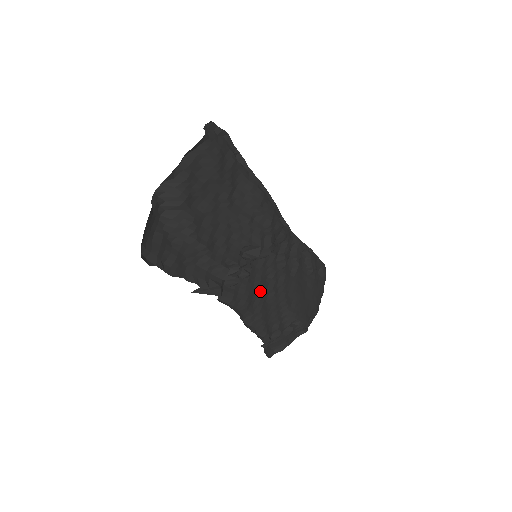
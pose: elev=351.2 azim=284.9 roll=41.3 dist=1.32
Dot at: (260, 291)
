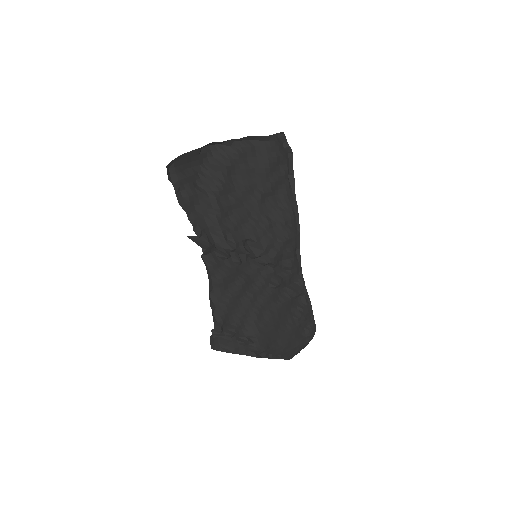
Dot at: (240, 284)
